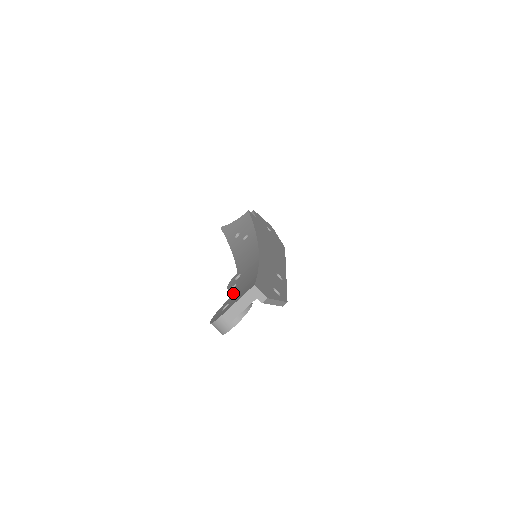
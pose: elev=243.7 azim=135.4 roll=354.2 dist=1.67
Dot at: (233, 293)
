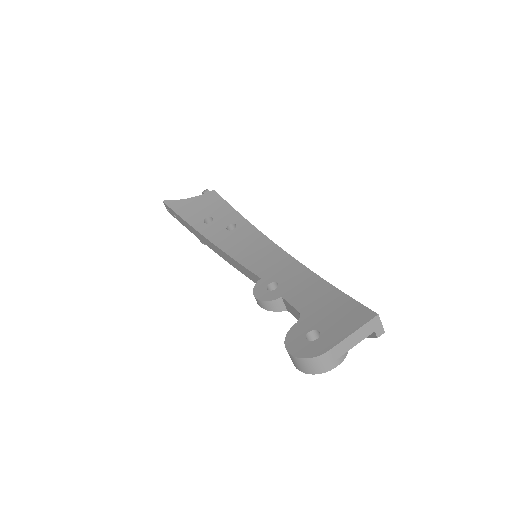
Dot at: (300, 313)
